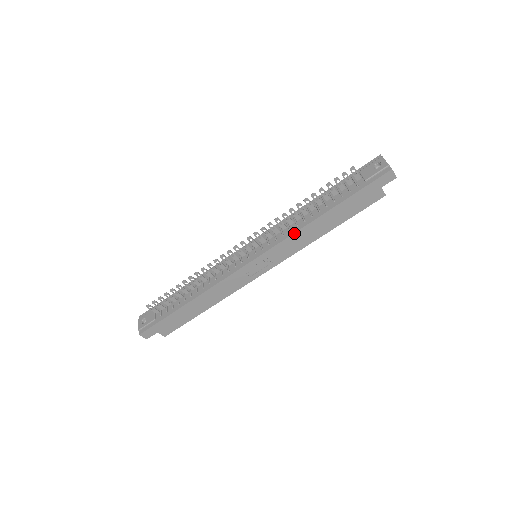
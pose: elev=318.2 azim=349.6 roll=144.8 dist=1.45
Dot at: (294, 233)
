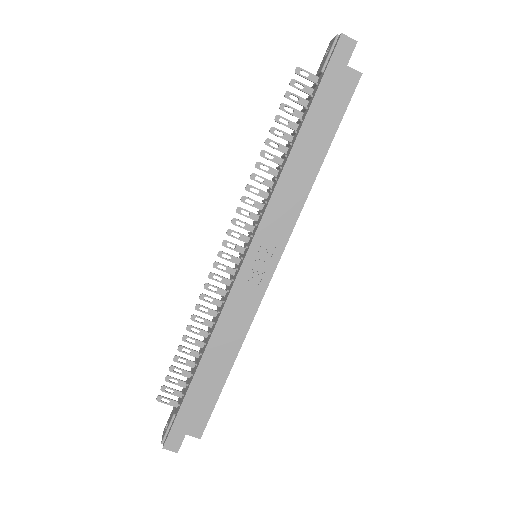
Dot at: (275, 188)
